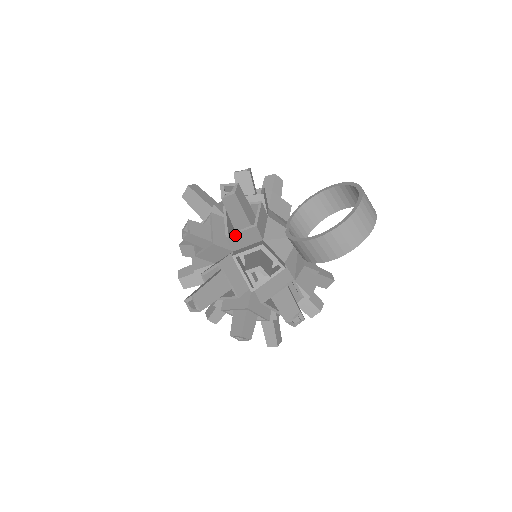
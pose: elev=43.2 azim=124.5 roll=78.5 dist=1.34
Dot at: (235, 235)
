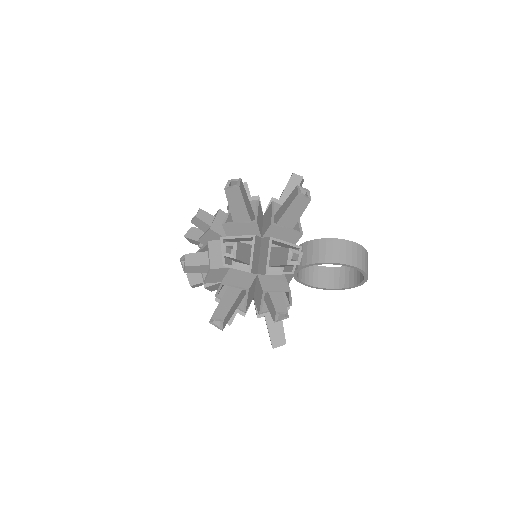
Dot at: (278, 201)
